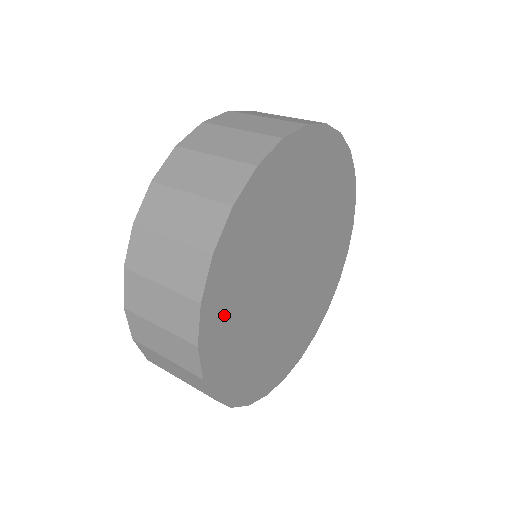
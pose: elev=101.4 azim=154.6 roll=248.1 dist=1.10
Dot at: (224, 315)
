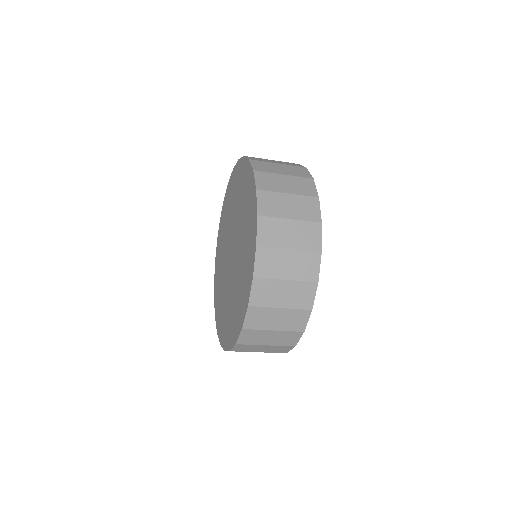
Dot at: occluded
